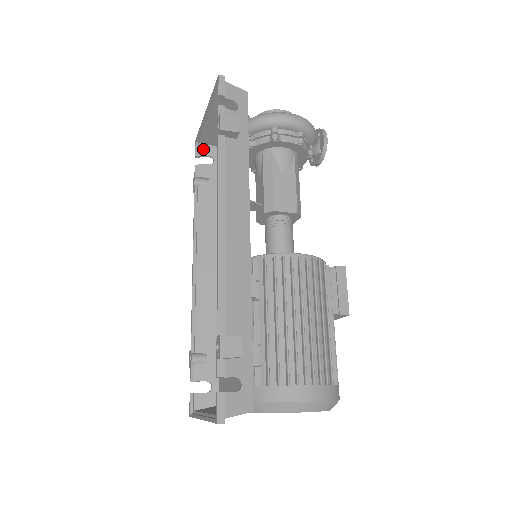
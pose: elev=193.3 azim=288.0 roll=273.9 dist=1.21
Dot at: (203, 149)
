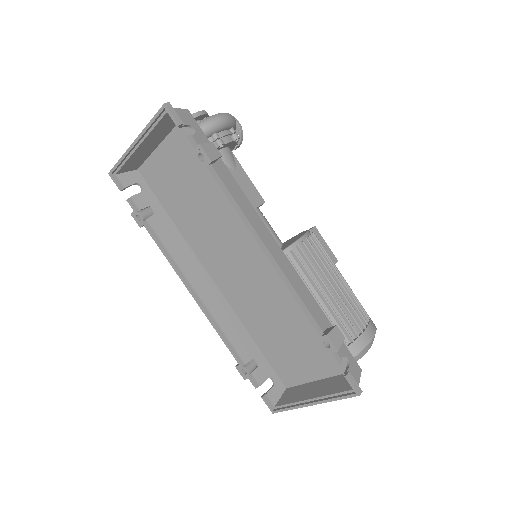
Dot at: (124, 179)
